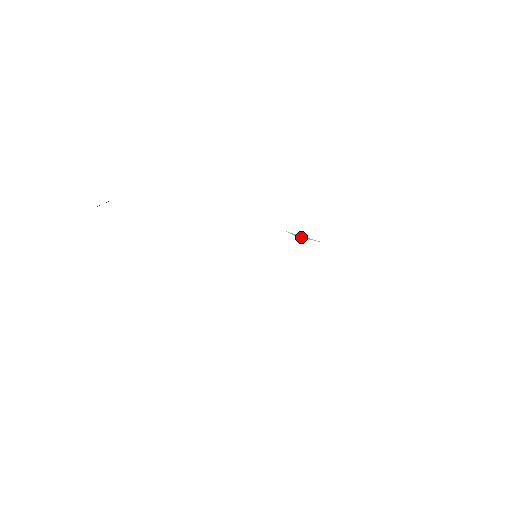
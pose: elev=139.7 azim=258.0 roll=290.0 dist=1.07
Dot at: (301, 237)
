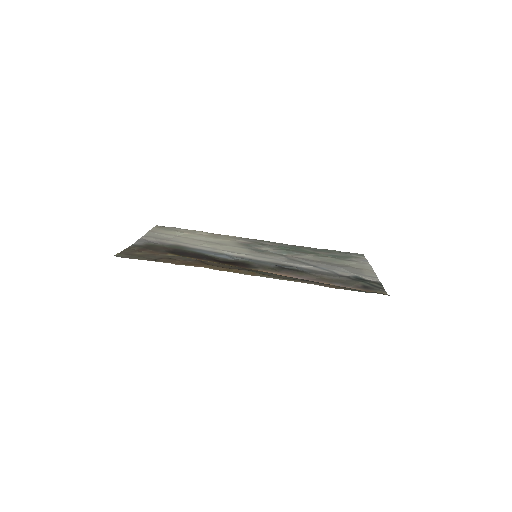
Dot at: (284, 266)
